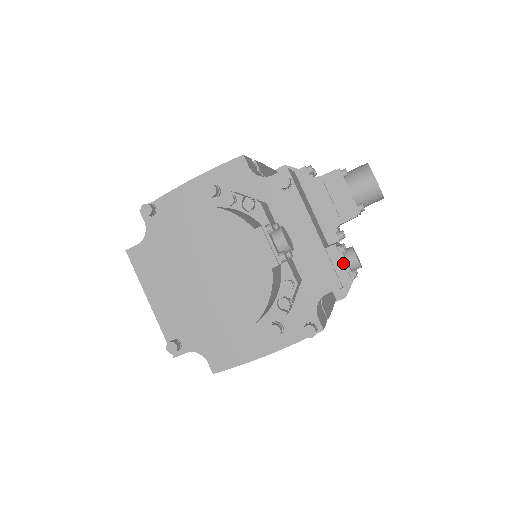
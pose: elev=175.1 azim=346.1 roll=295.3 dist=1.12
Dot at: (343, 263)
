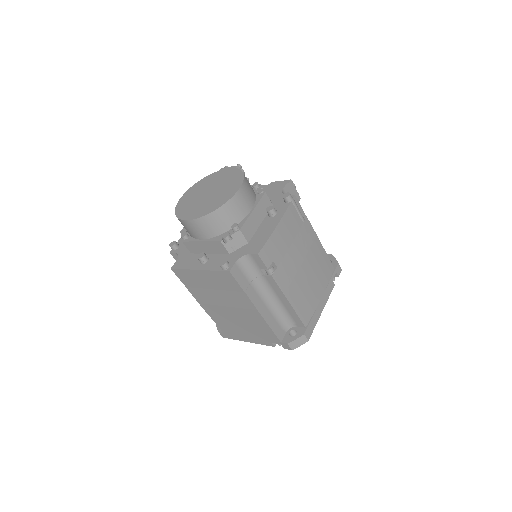
Dot at: (280, 181)
